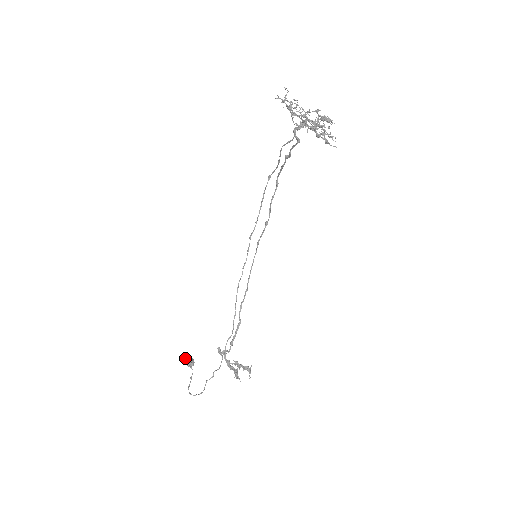
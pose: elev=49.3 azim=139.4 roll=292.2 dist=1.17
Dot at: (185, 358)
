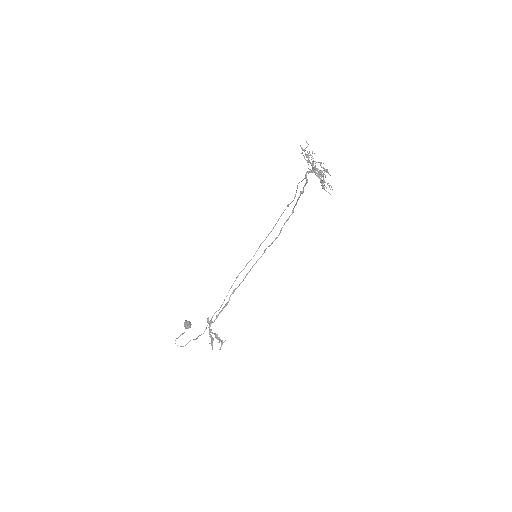
Dot at: (186, 320)
